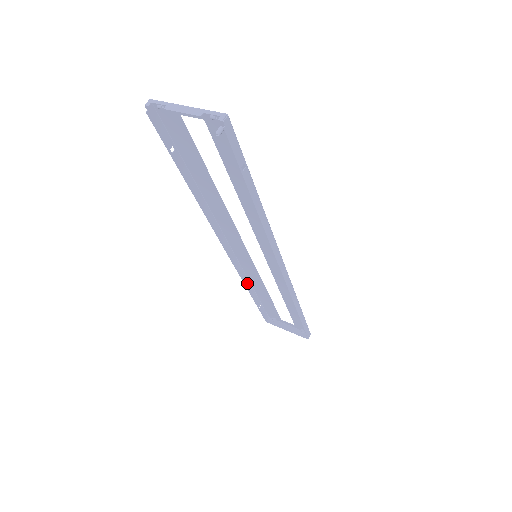
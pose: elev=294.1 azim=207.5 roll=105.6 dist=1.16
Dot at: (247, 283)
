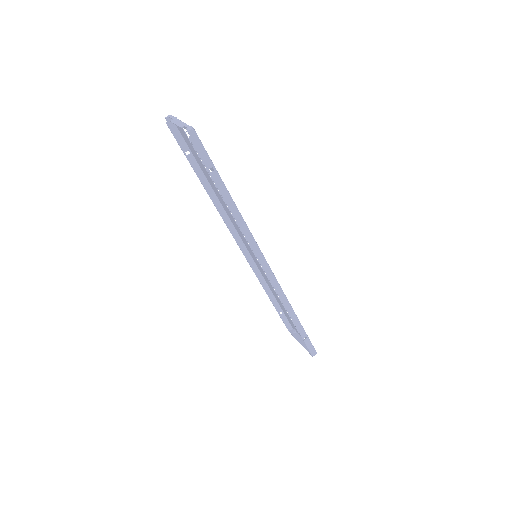
Dot at: (265, 285)
